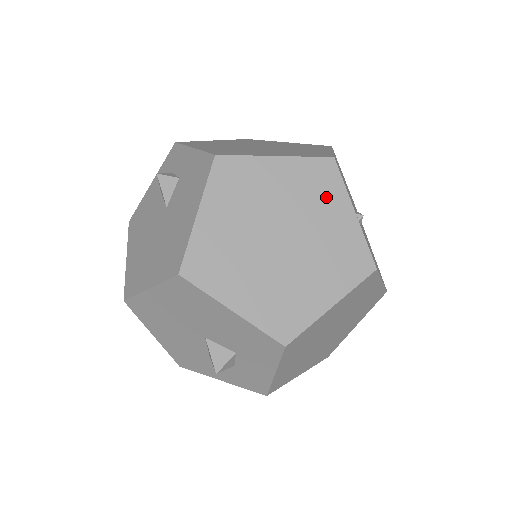
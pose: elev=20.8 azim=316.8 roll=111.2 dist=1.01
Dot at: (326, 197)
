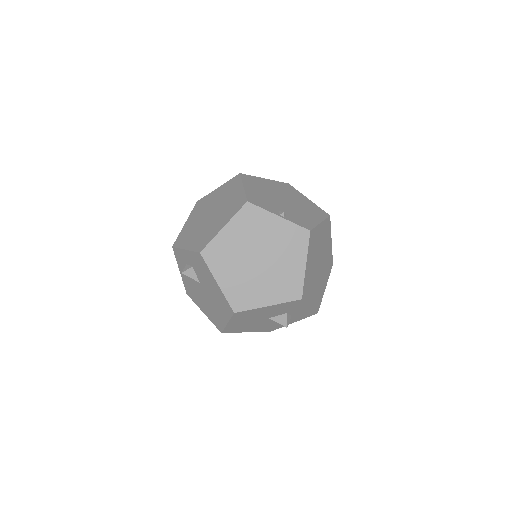
Dot at: (260, 222)
